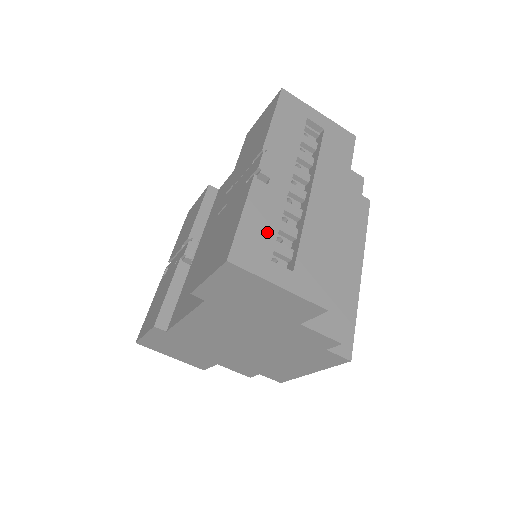
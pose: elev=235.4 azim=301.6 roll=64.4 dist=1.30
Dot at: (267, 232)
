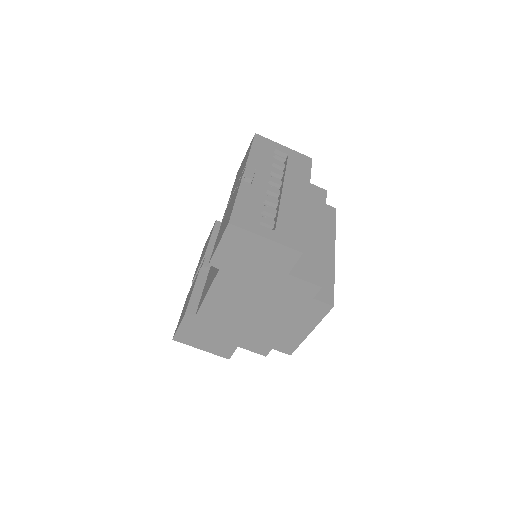
Dot at: (254, 209)
